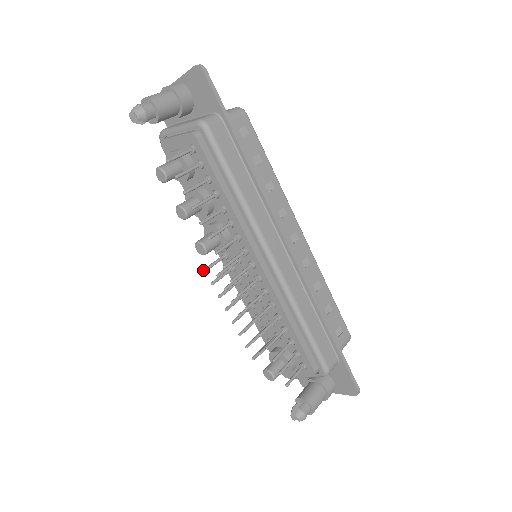
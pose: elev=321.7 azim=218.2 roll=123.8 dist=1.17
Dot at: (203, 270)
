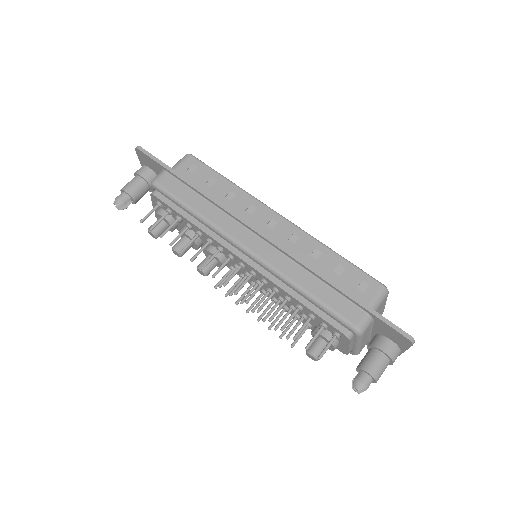
Dot at: occluded
